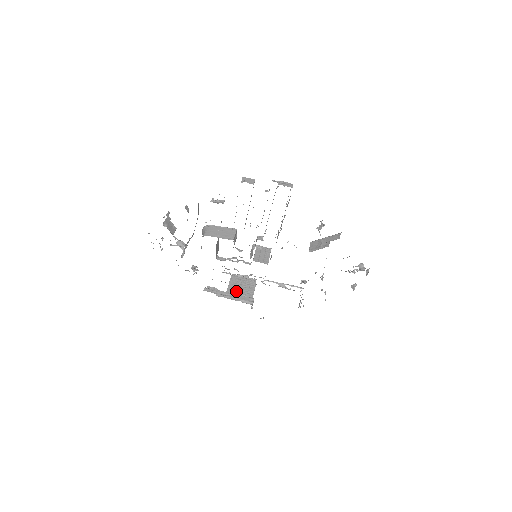
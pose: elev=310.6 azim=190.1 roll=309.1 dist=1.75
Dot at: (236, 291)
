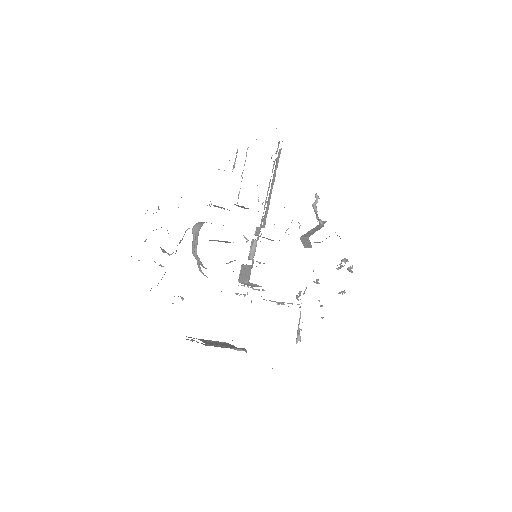
Dot at: occluded
